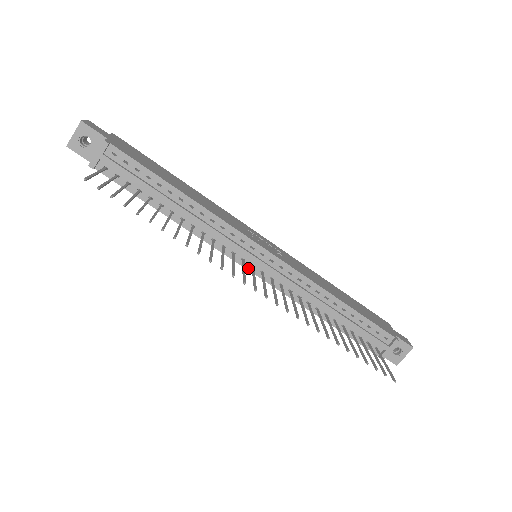
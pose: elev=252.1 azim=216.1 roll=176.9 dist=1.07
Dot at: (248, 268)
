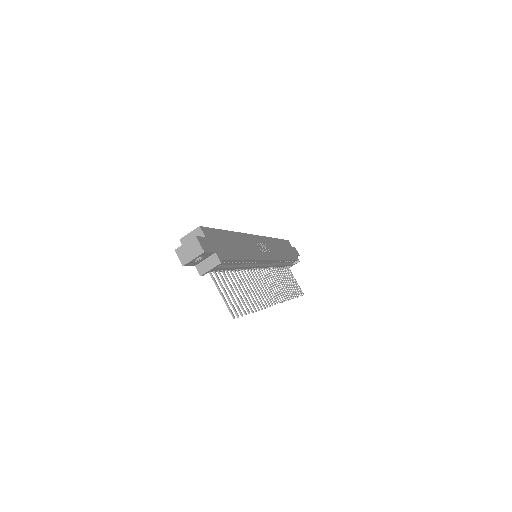
Dot at: (254, 269)
